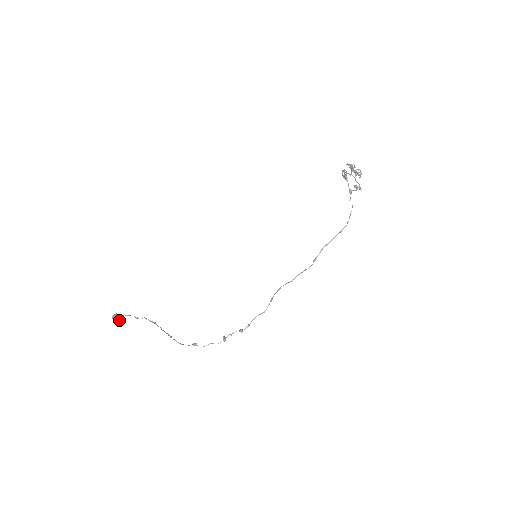
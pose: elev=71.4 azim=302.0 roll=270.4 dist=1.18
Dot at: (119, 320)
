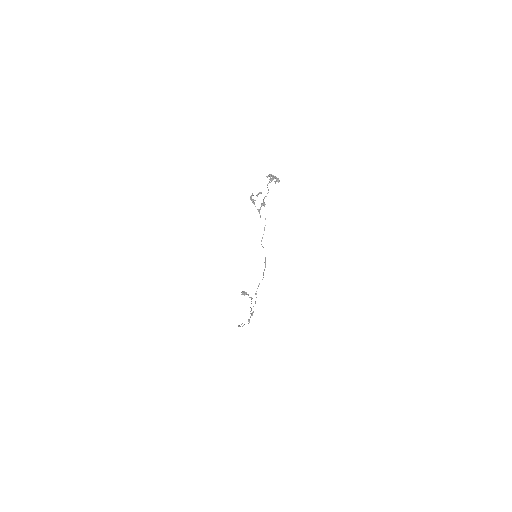
Dot at: occluded
